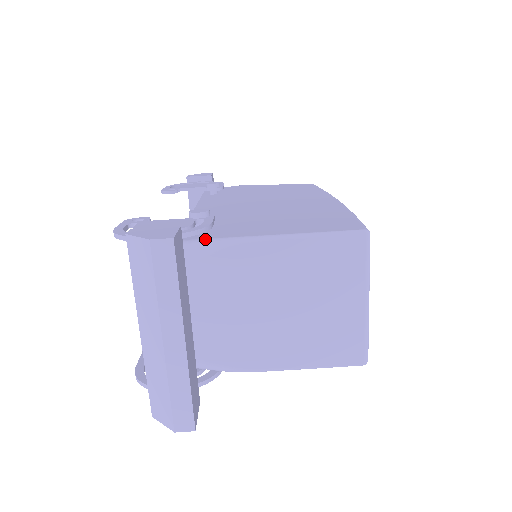
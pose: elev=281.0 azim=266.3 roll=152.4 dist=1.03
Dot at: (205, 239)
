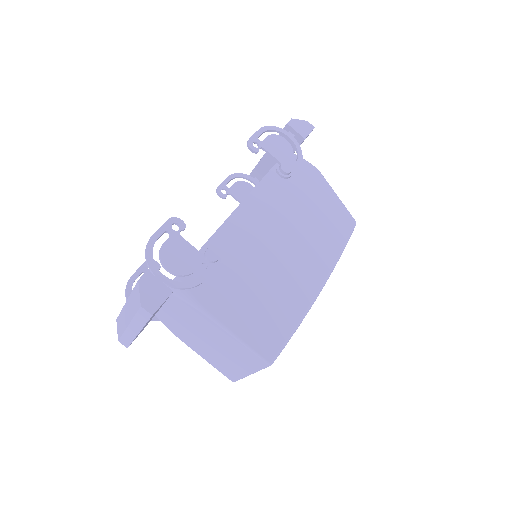
Dot at: (190, 292)
